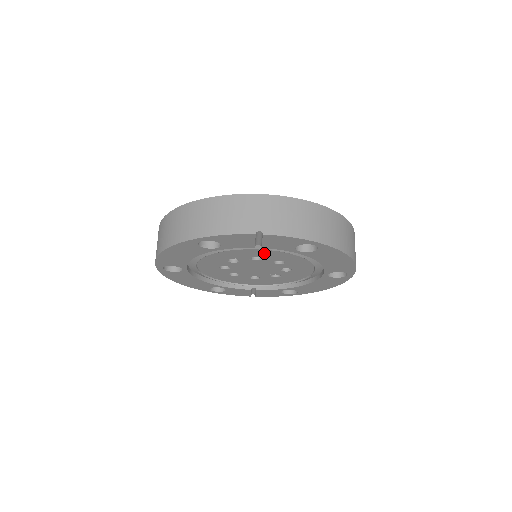
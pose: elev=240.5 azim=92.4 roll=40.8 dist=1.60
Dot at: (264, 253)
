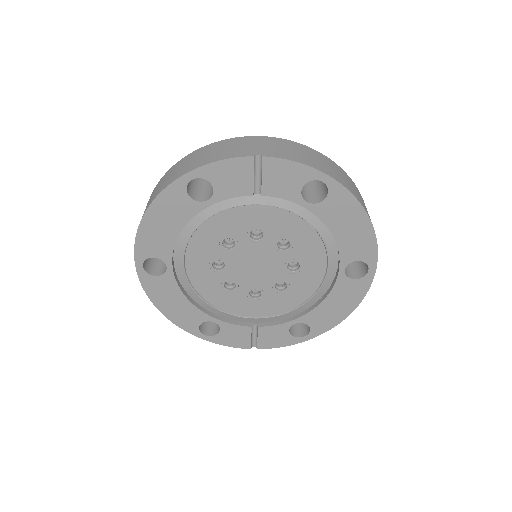
Dot at: (265, 219)
